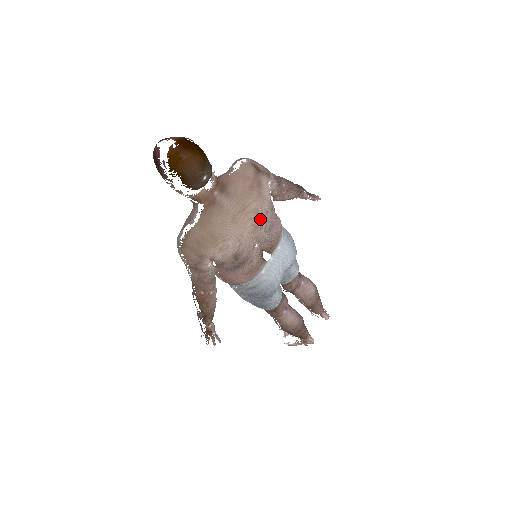
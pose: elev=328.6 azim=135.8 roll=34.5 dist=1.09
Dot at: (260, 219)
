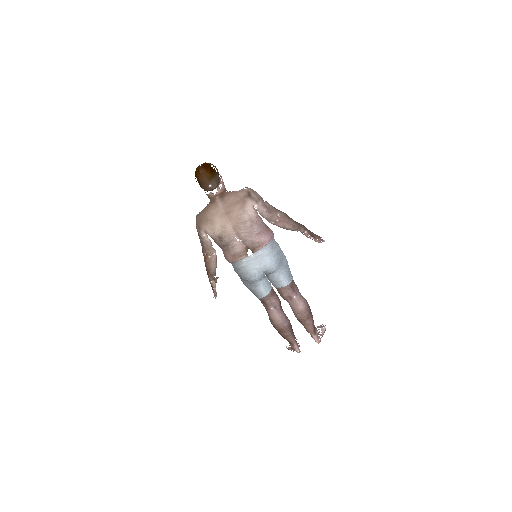
Dot at: (240, 223)
